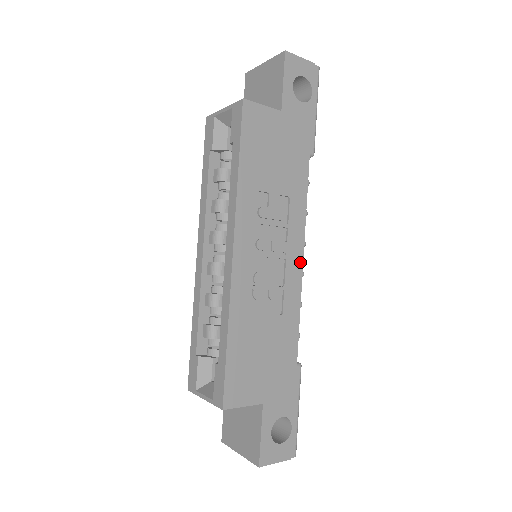
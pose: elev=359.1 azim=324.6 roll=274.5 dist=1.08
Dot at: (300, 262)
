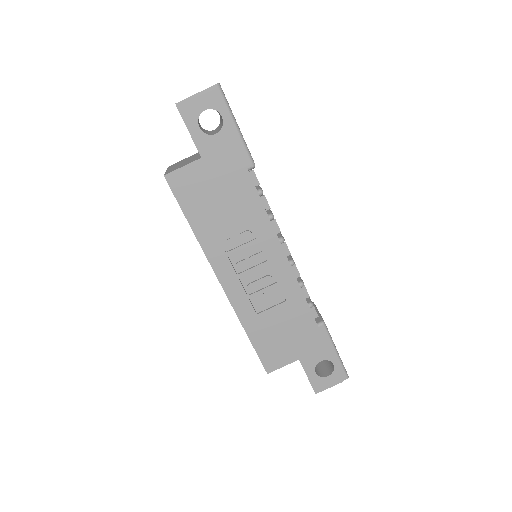
Dot at: (283, 258)
